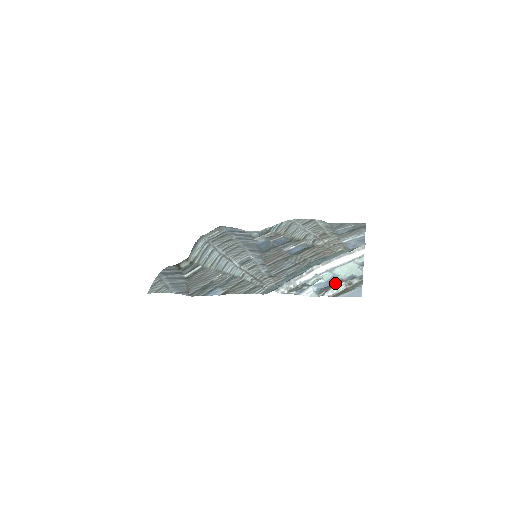
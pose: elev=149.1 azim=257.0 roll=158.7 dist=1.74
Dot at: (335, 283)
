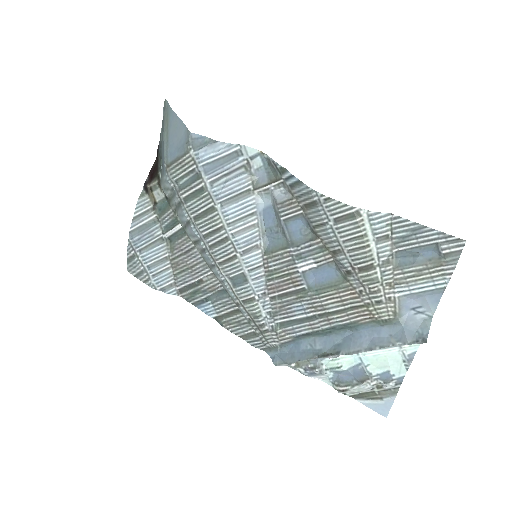
Dot at: (359, 379)
